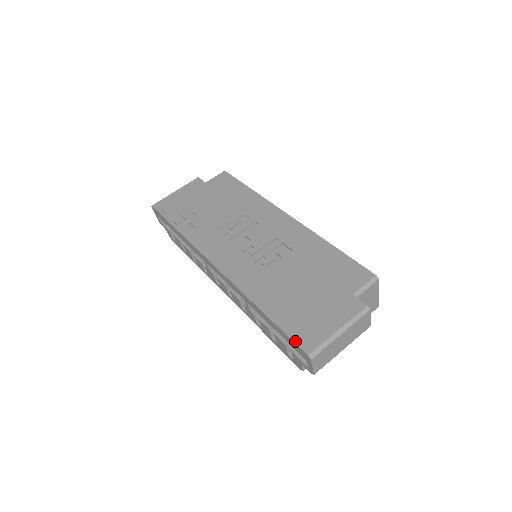
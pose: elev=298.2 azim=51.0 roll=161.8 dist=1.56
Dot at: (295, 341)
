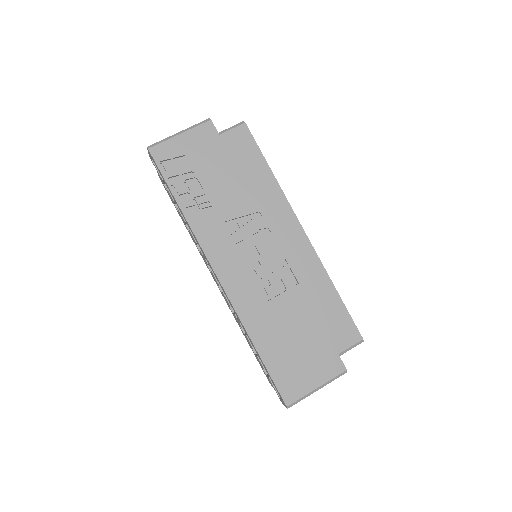
Dot at: (279, 390)
